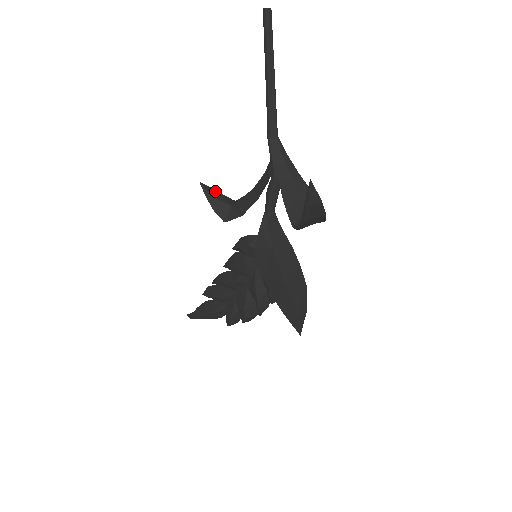
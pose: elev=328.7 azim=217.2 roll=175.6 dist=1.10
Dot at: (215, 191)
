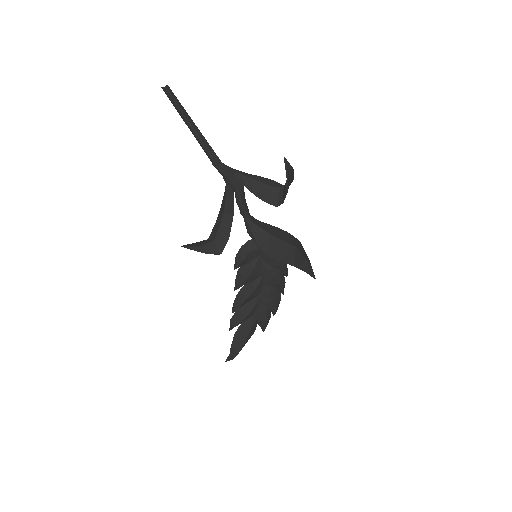
Dot at: (192, 244)
